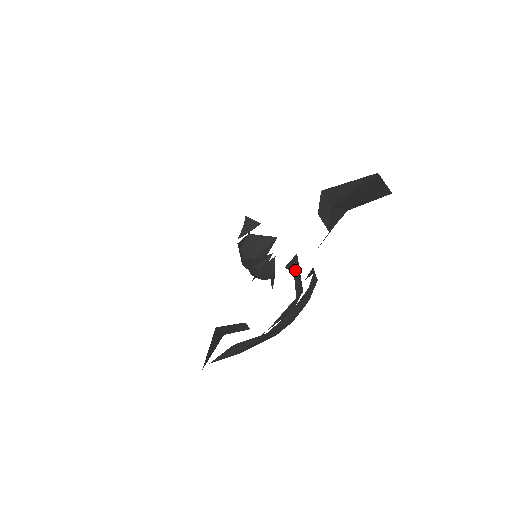
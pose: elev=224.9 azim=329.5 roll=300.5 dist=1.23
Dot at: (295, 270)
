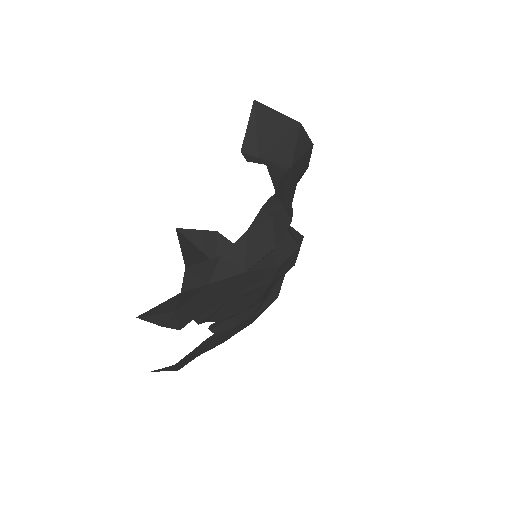
Dot at: occluded
